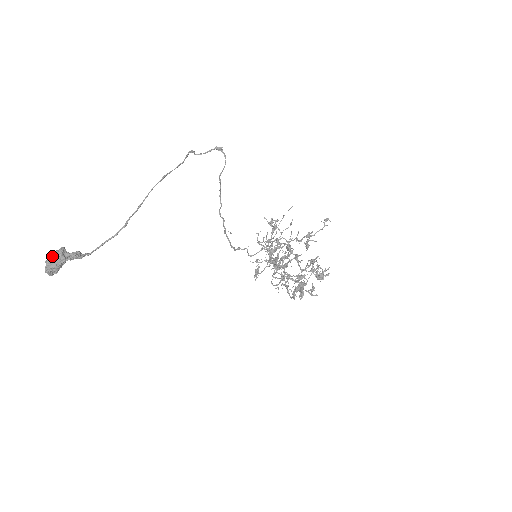
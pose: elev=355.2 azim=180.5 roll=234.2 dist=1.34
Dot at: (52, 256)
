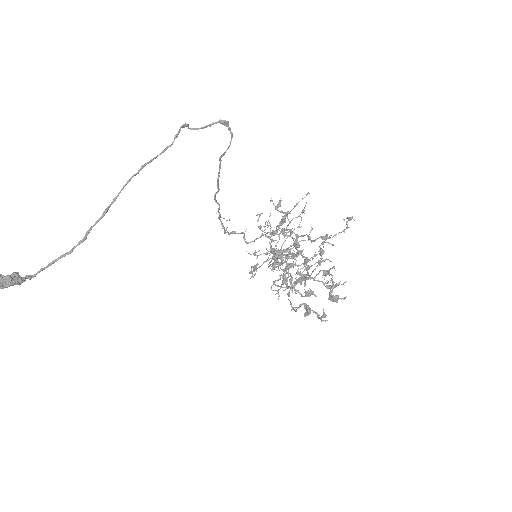
Dot at: out of frame
